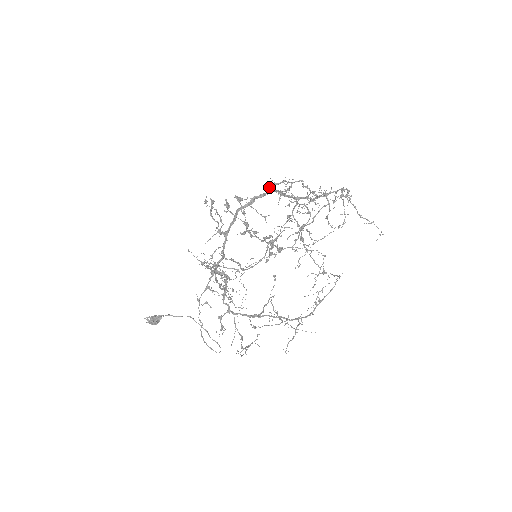
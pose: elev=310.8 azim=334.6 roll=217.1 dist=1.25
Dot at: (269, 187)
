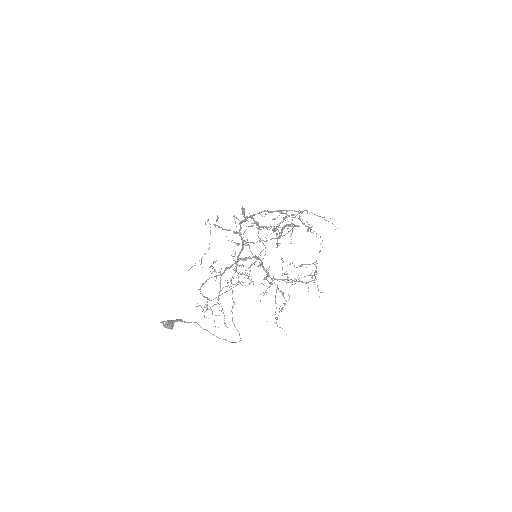
Dot at: (250, 215)
